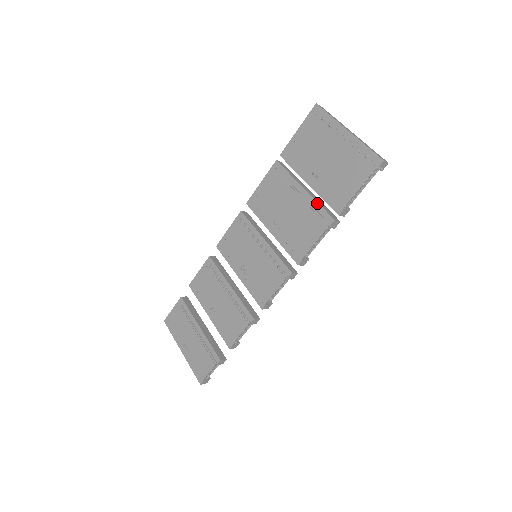
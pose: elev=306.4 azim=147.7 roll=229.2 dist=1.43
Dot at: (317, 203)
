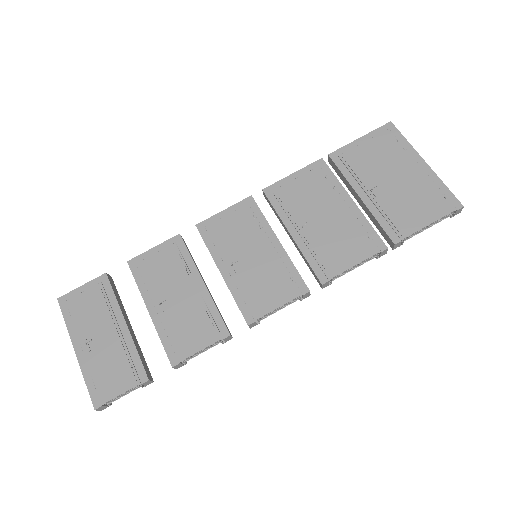
Dot at: (368, 222)
